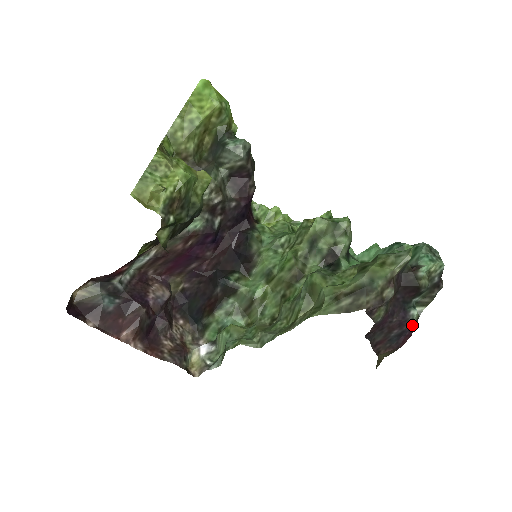
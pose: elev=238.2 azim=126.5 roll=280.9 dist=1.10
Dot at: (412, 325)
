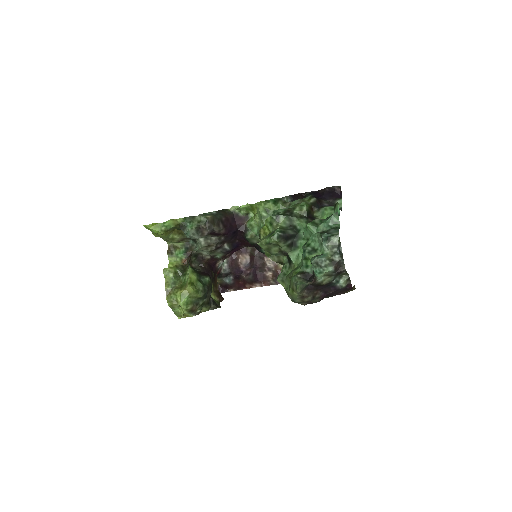
Dot at: (347, 284)
